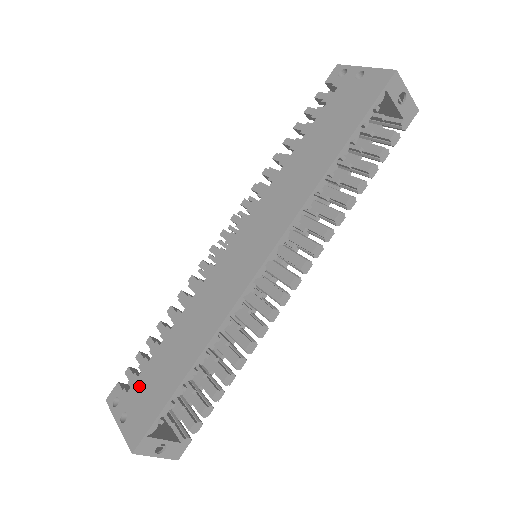
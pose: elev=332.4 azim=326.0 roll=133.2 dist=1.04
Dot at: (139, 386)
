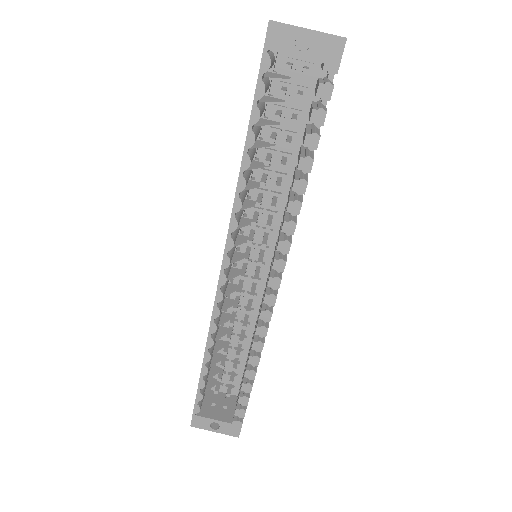
Dot at: occluded
